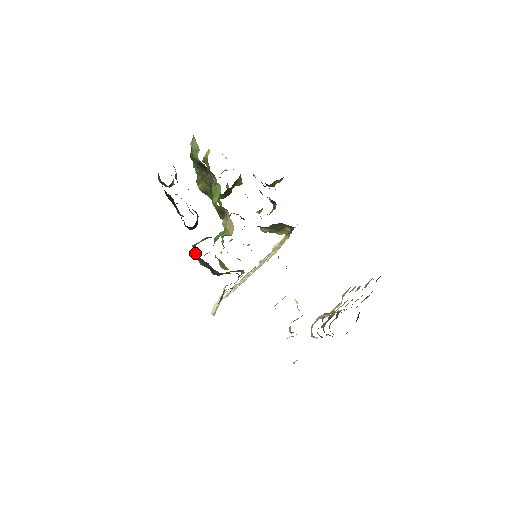
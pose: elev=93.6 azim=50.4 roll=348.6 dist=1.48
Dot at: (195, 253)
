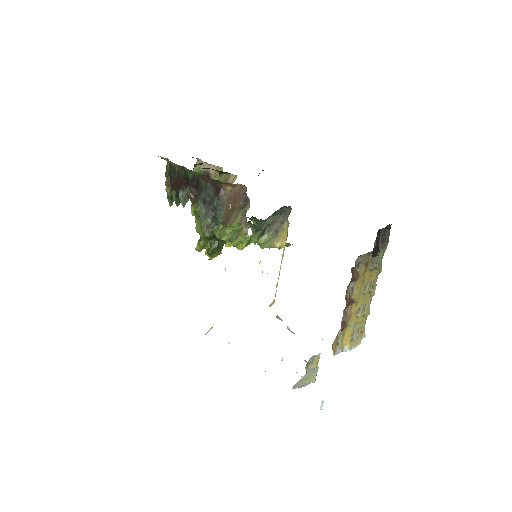
Dot at: (200, 190)
